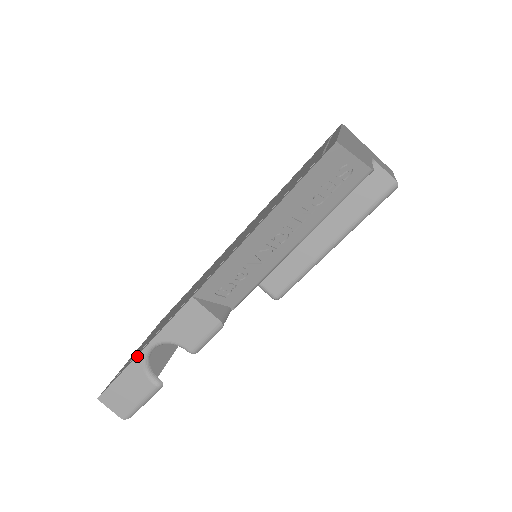
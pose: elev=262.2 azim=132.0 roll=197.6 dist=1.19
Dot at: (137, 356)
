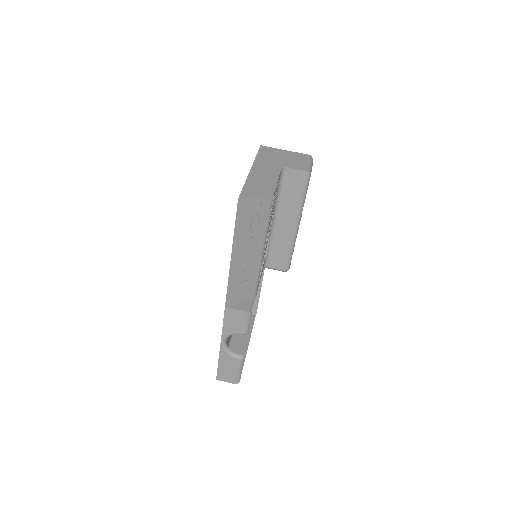
Dot at: (220, 349)
